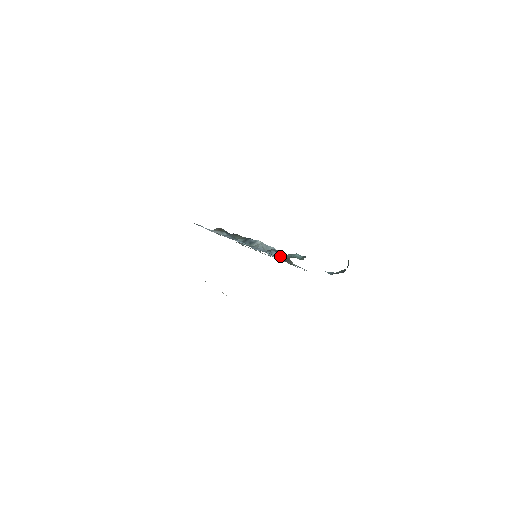
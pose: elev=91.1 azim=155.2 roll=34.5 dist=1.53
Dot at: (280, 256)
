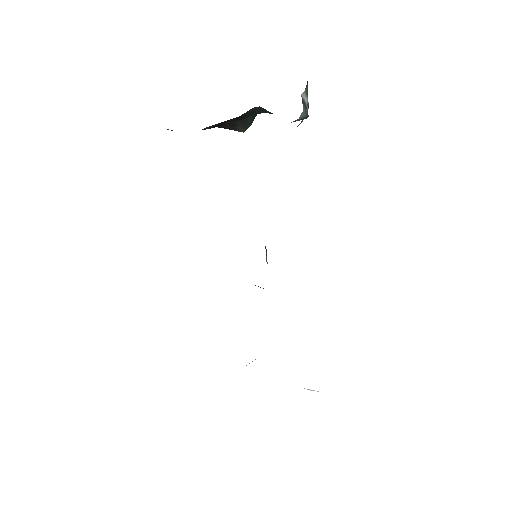
Dot at: occluded
